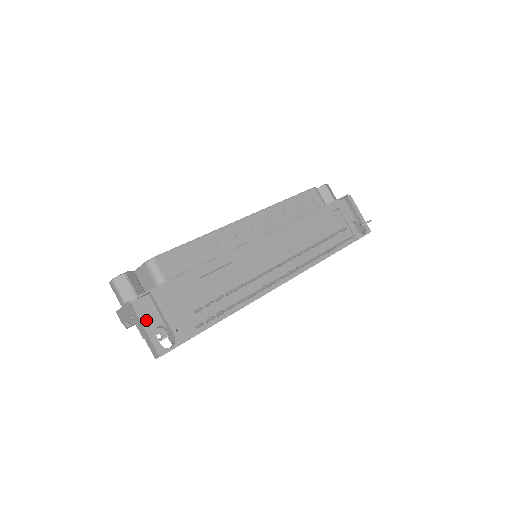
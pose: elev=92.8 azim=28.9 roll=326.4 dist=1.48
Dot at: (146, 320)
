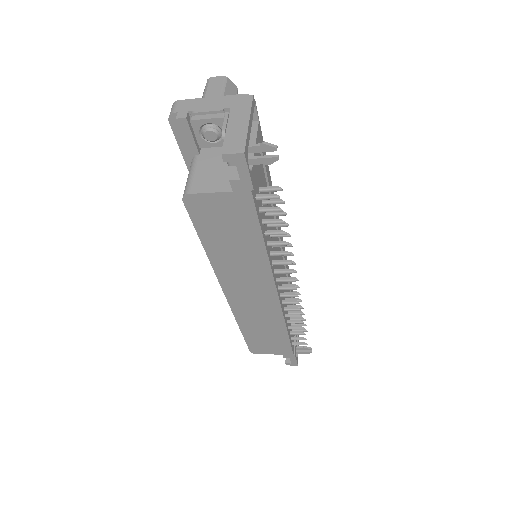
Dot at: occluded
